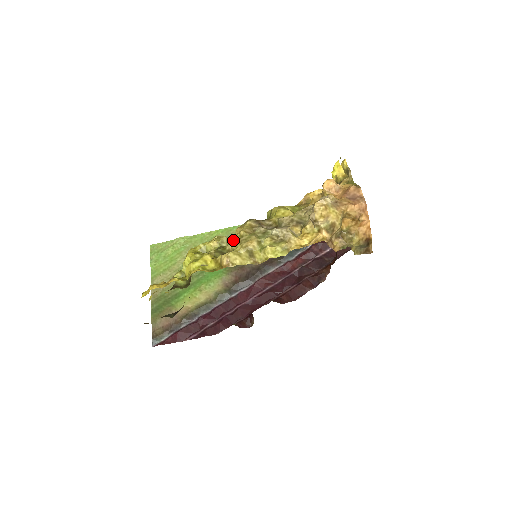
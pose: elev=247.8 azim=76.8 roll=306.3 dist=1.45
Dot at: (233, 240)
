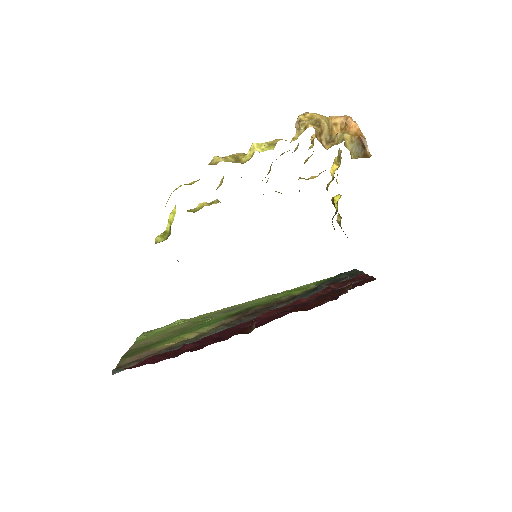
Dot at: occluded
